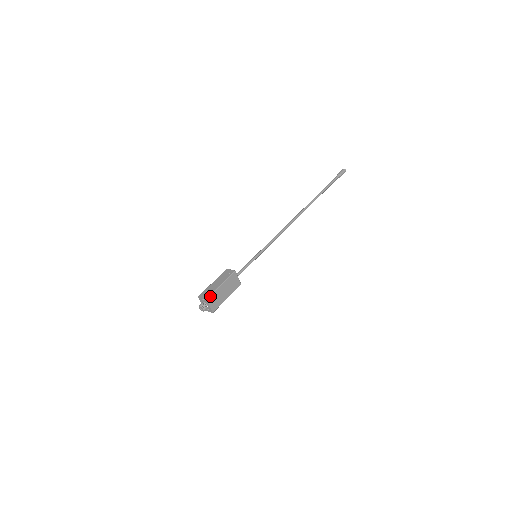
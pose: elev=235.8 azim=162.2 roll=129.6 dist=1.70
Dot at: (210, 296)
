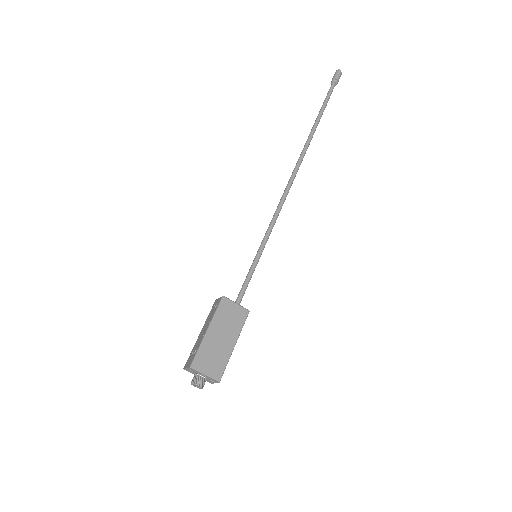
Dot at: (196, 358)
